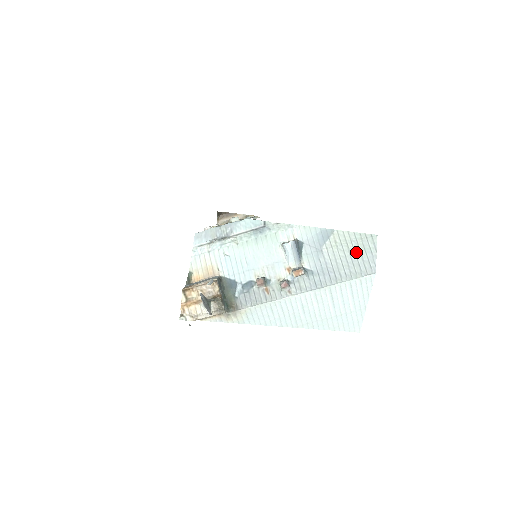
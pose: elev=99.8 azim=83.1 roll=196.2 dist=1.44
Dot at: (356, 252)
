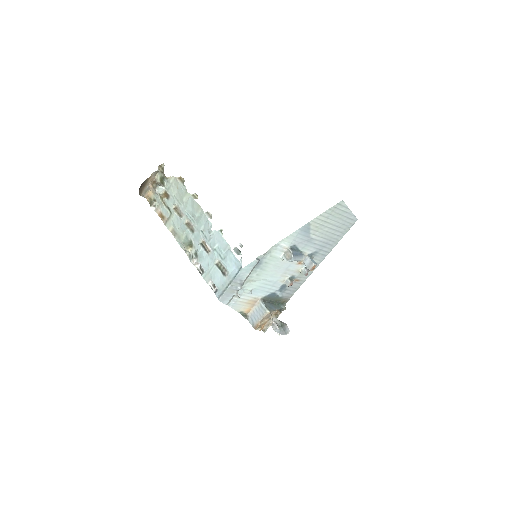
Dot at: (336, 221)
